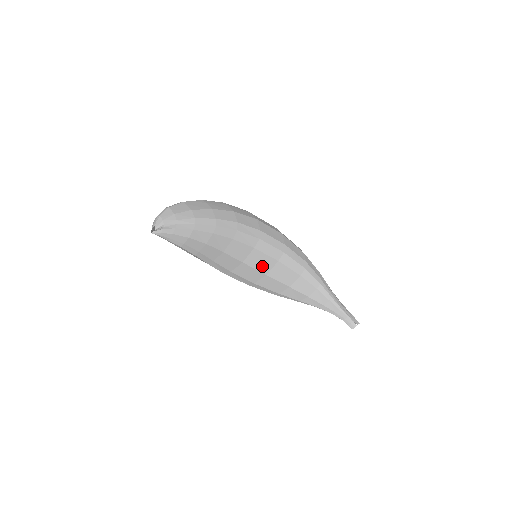
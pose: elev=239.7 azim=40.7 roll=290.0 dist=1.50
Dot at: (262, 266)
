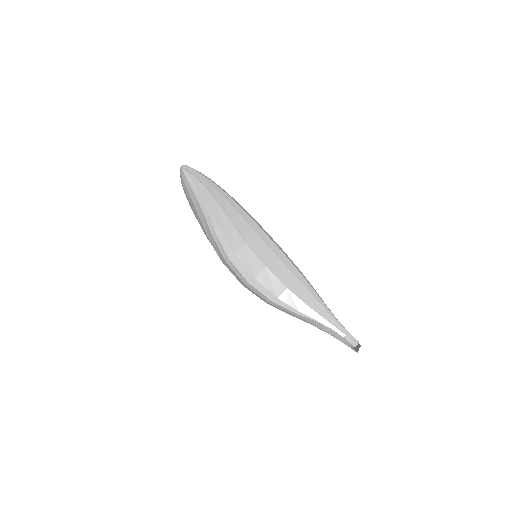
Dot at: (262, 255)
